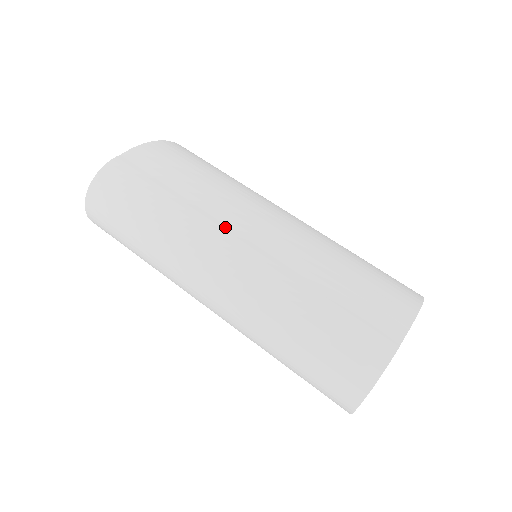
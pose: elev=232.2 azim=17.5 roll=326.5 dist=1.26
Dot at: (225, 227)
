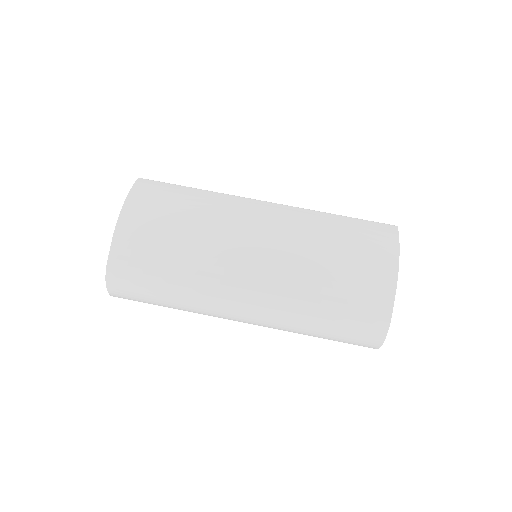
Dot at: (229, 279)
